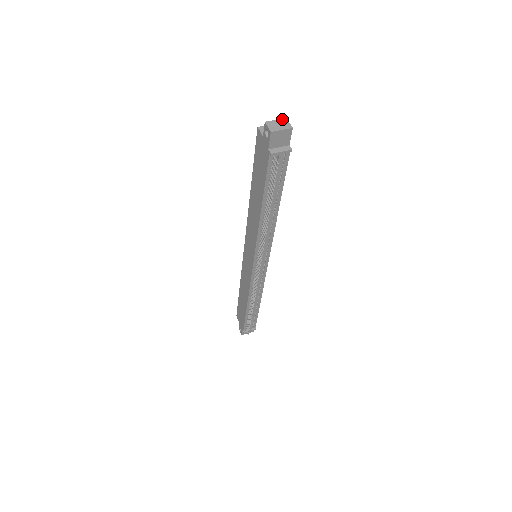
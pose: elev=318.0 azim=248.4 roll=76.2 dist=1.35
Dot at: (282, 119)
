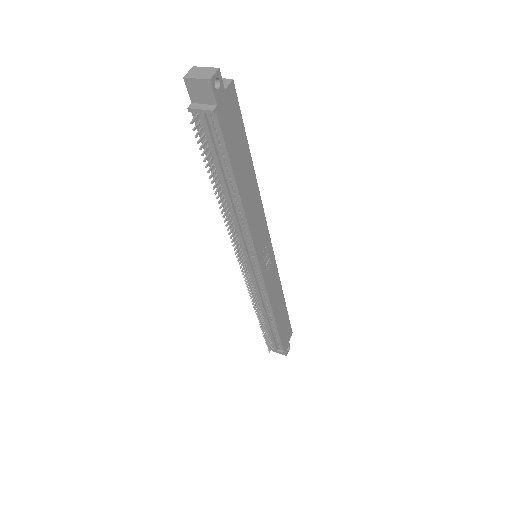
Dot at: (213, 68)
